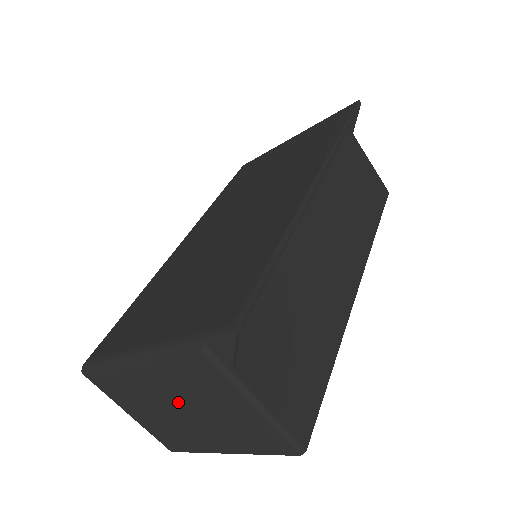
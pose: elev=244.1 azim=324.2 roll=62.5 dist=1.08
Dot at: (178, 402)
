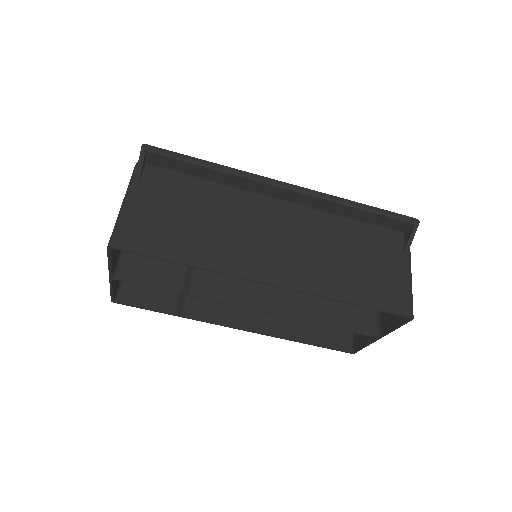
Dot at: occluded
